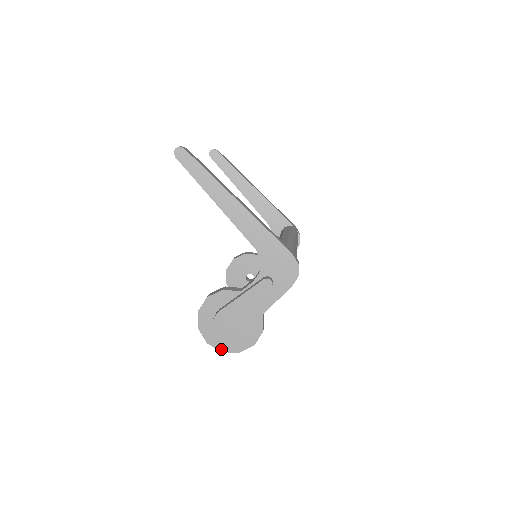
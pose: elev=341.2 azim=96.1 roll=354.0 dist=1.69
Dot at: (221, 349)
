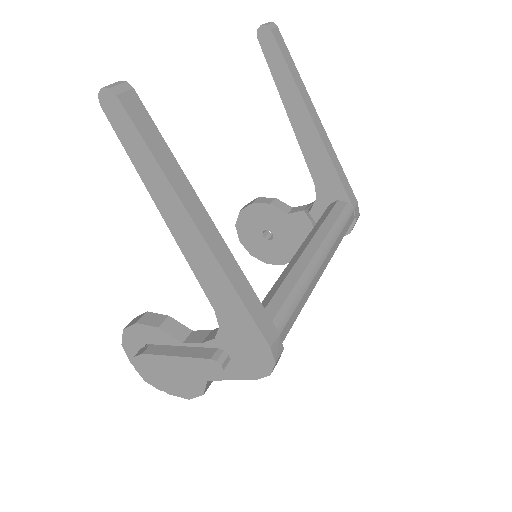
Dot at: occluded
